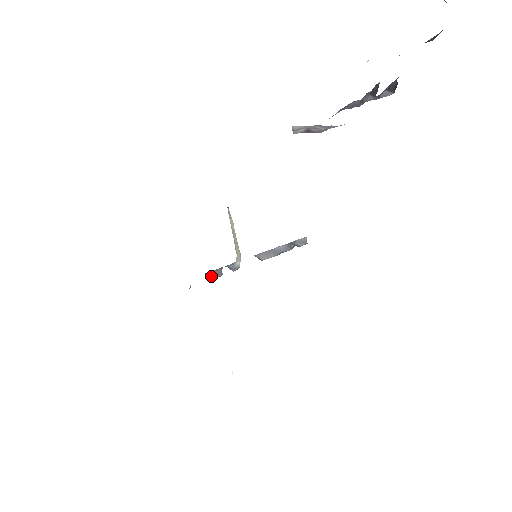
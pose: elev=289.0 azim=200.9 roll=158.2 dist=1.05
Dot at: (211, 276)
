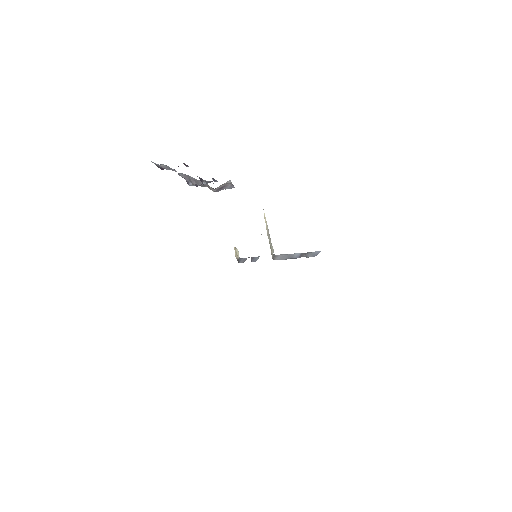
Dot at: (239, 261)
